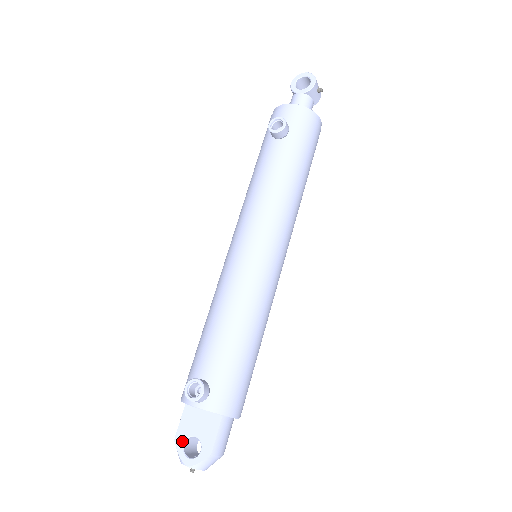
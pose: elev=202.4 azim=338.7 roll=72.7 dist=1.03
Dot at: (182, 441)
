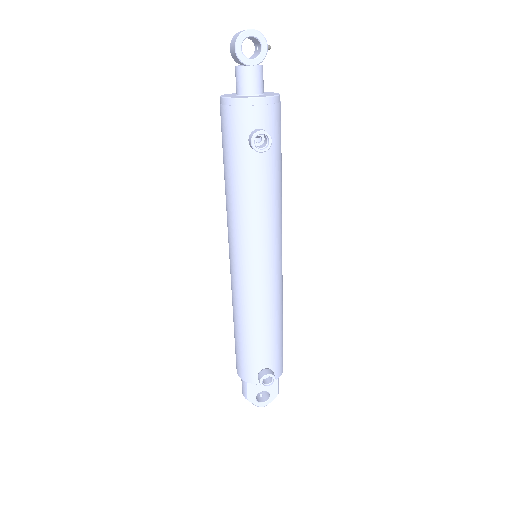
Dot at: (254, 398)
